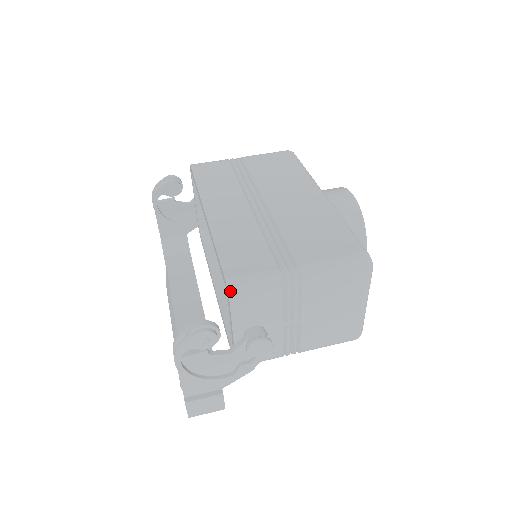
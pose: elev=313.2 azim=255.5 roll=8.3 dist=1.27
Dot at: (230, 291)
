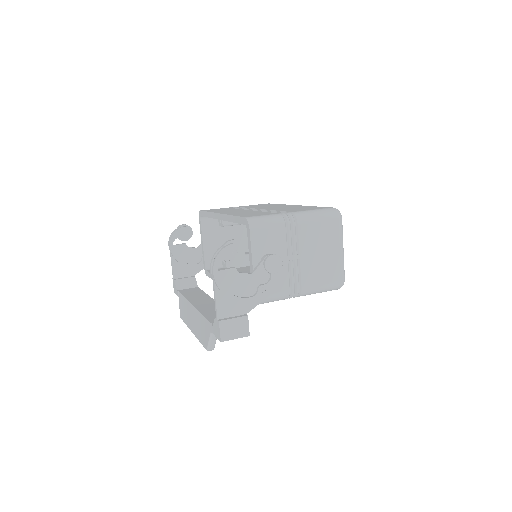
Dot at: (249, 222)
